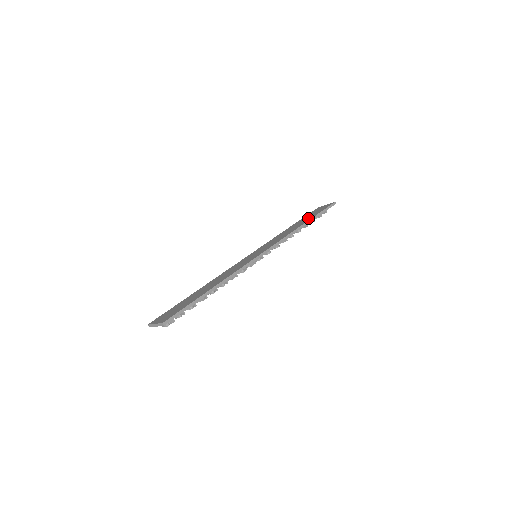
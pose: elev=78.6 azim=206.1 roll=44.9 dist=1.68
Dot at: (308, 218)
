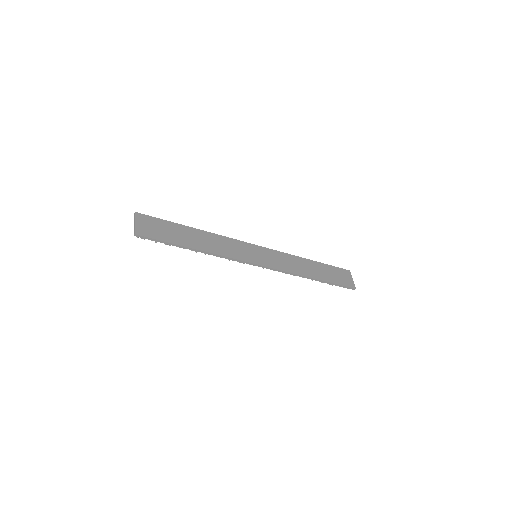
Dot at: (324, 275)
